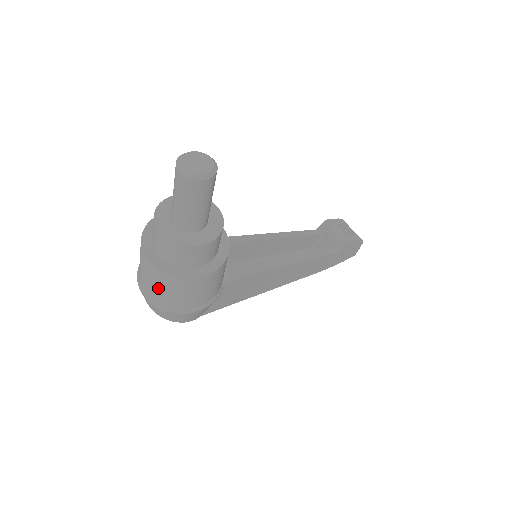
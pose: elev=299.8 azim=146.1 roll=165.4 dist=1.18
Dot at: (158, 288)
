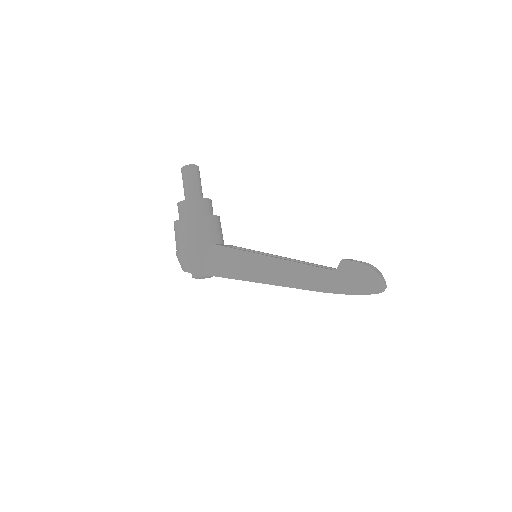
Dot at: (175, 238)
